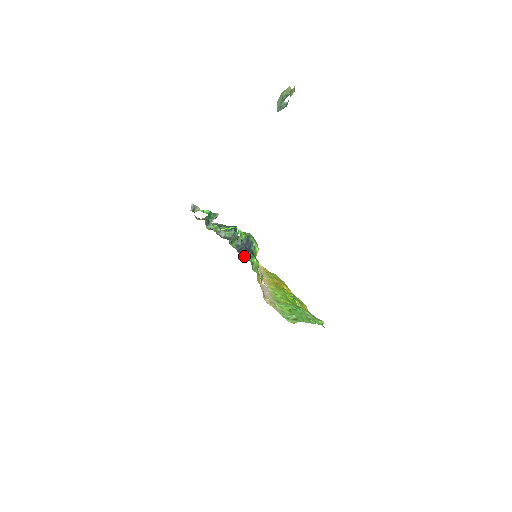
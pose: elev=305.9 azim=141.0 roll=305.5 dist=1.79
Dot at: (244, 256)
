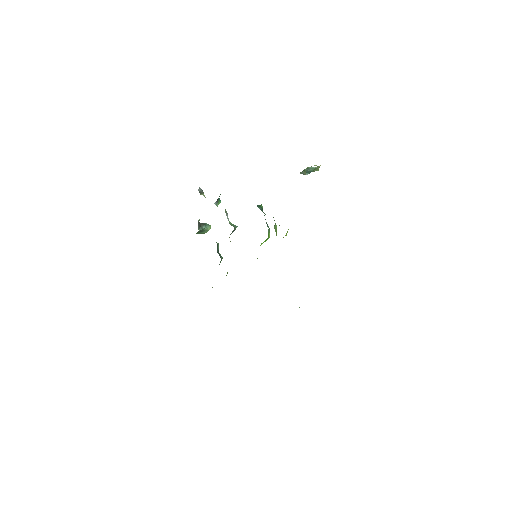
Dot at: occluded
